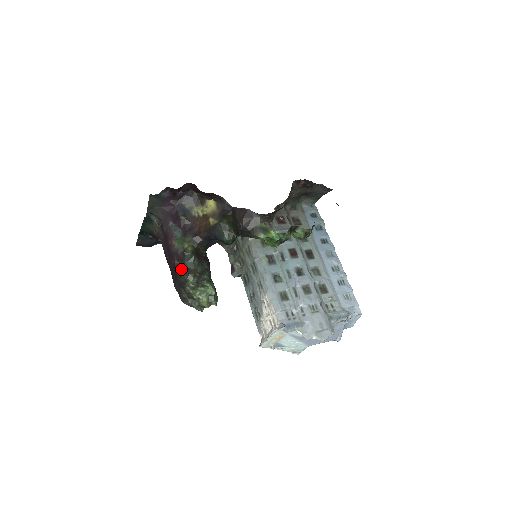
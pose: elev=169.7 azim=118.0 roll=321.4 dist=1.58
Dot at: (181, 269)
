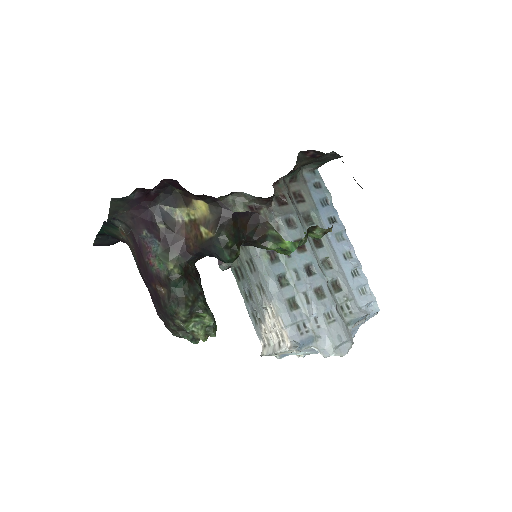
Dot at: (166, 297)
